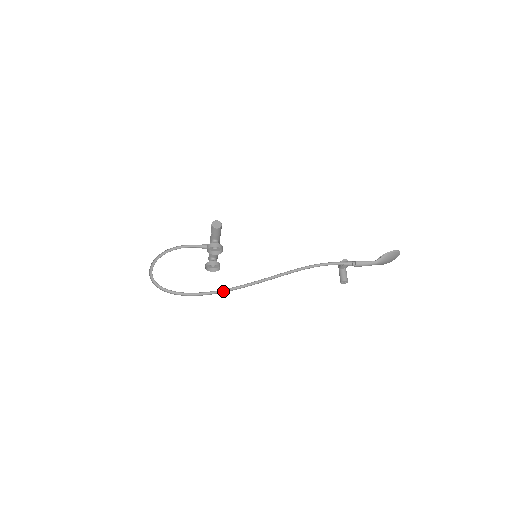
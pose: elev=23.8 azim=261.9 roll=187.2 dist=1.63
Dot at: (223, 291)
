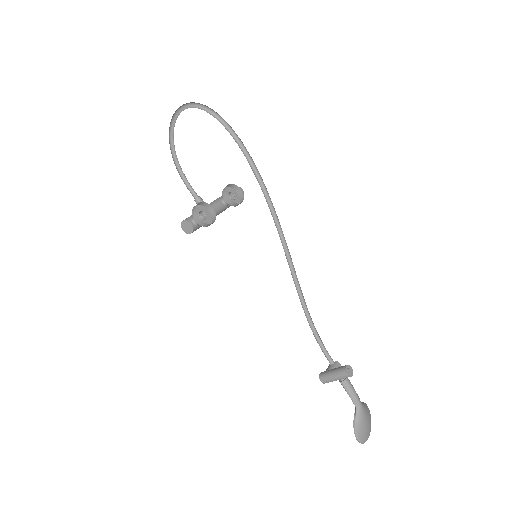
Dot at: (263, 191)
